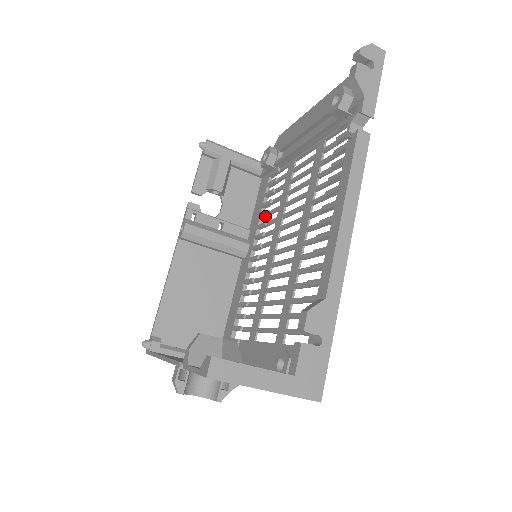
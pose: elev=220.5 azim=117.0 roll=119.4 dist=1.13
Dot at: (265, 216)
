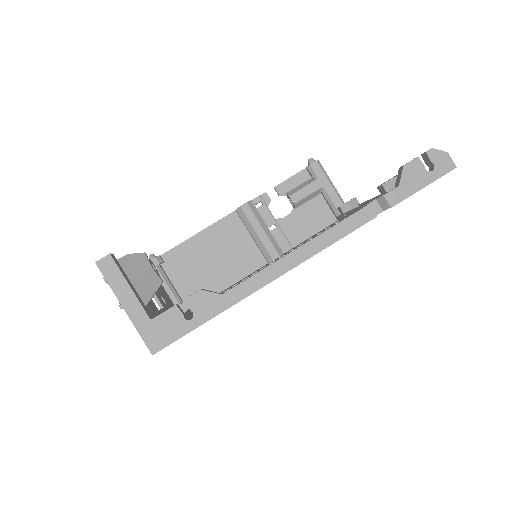
Dot at: occluded
